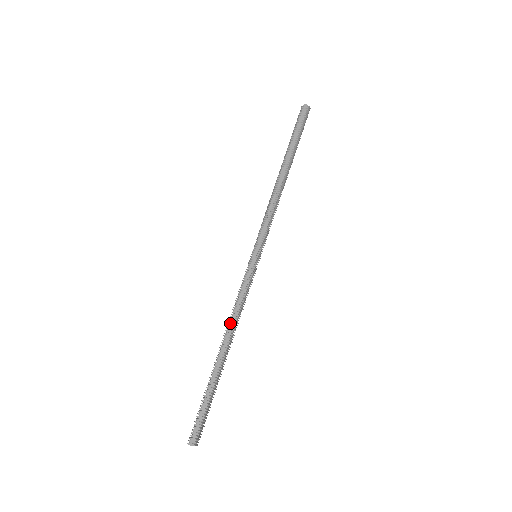
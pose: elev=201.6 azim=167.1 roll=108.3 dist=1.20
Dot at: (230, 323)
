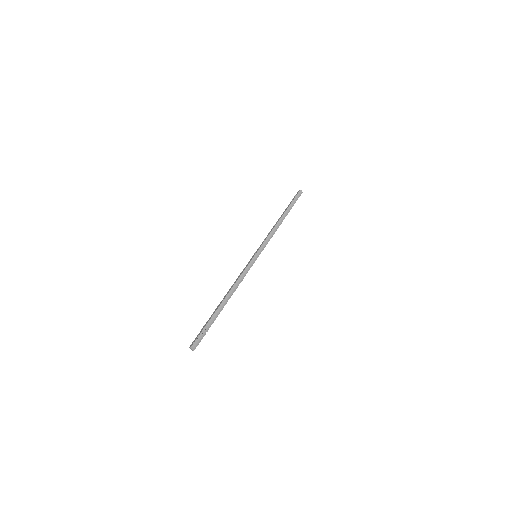
Dot at: (231, 287)
